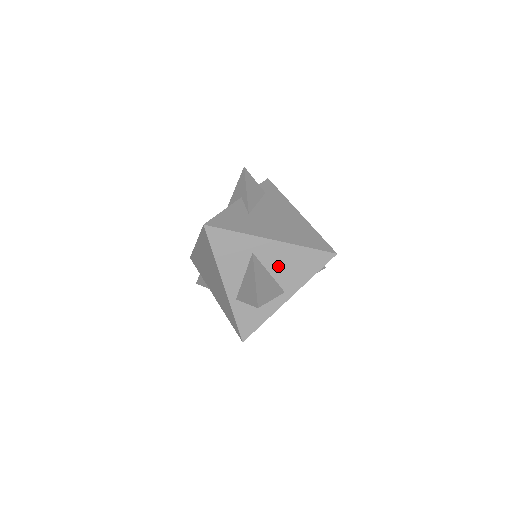
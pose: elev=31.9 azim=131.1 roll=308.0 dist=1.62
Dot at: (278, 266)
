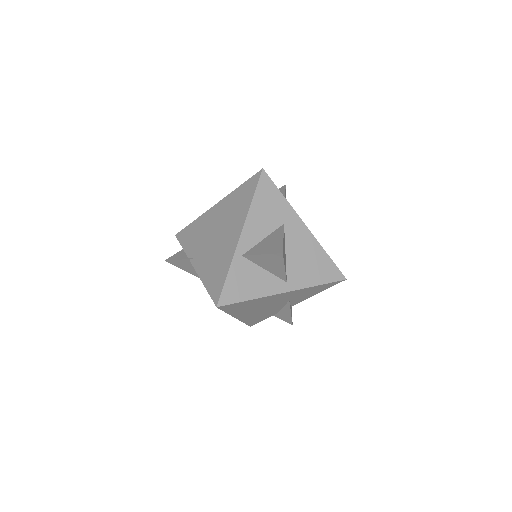
Dot at: (296, 253)
